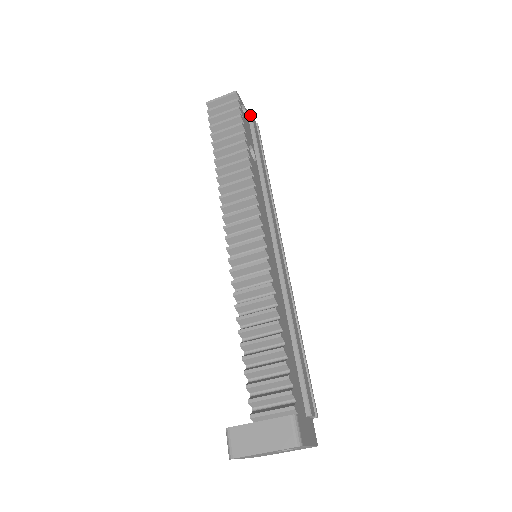
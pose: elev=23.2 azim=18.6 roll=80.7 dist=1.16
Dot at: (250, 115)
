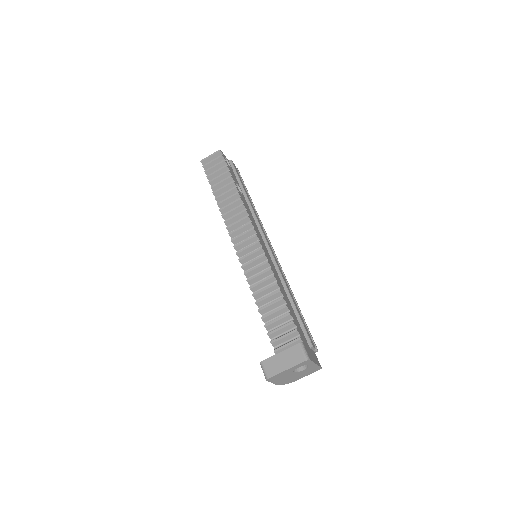
Dot at: (232, 164)
